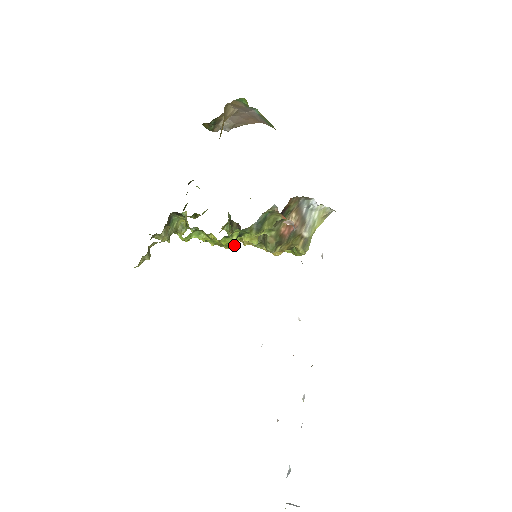
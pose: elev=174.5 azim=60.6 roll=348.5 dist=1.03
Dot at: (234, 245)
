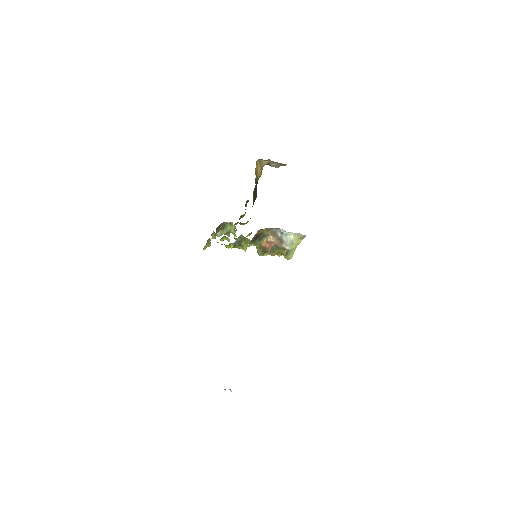
Dot at: occluded
